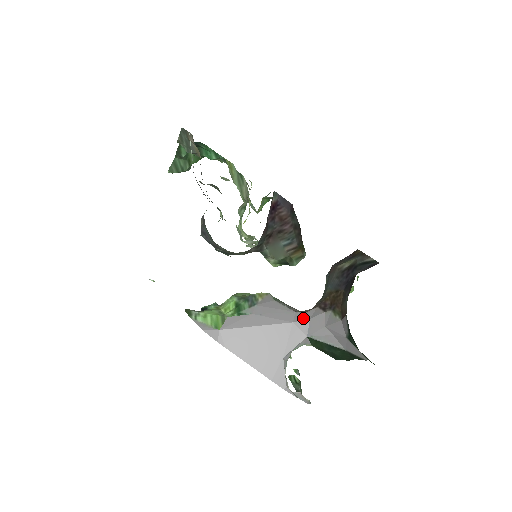
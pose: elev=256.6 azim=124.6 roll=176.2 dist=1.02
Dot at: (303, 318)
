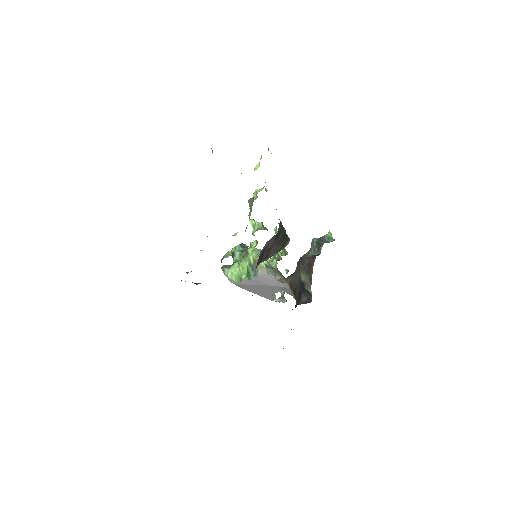
Dot at: (281, 286)
